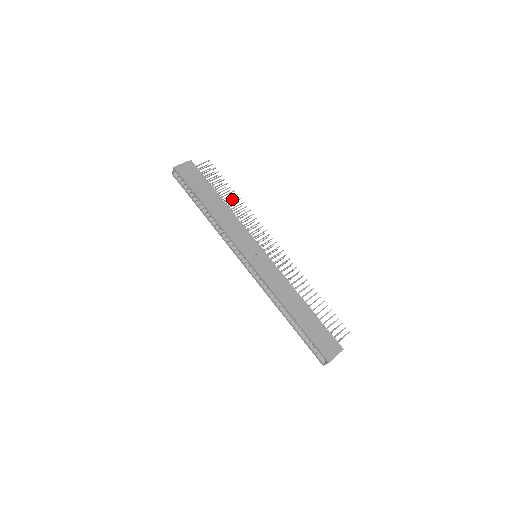
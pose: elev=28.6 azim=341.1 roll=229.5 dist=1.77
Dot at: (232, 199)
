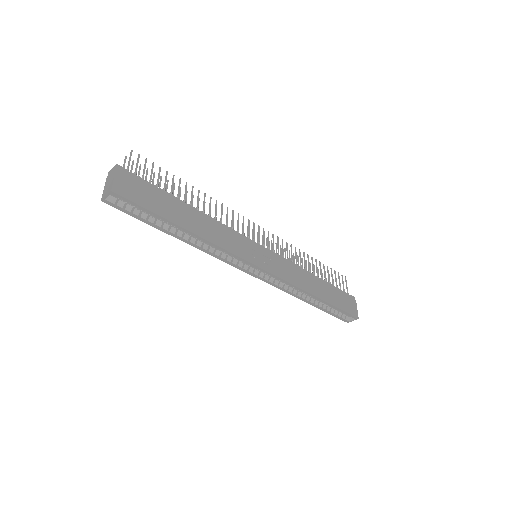
Dot at: (186, 195)
